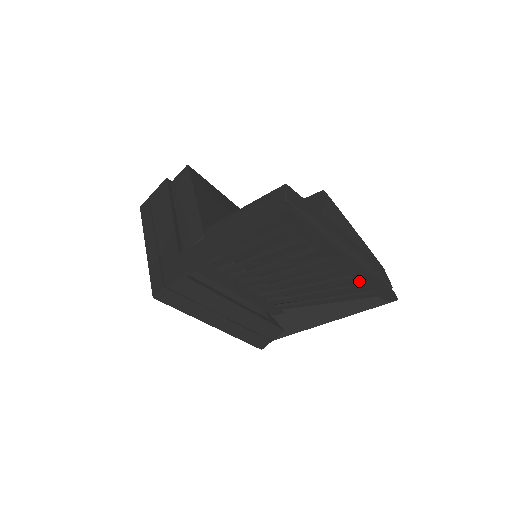
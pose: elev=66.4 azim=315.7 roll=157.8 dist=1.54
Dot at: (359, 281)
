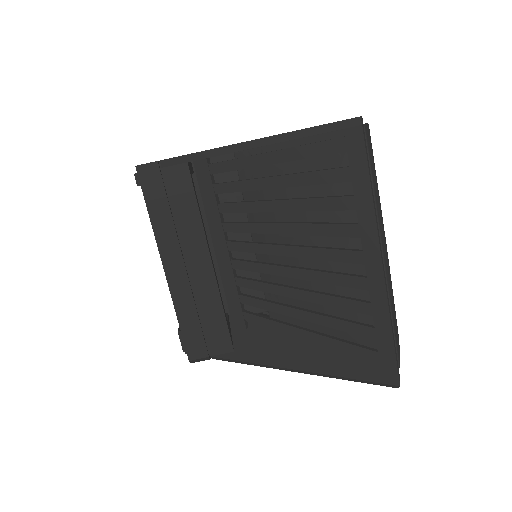
Dot at: (368, 325)
